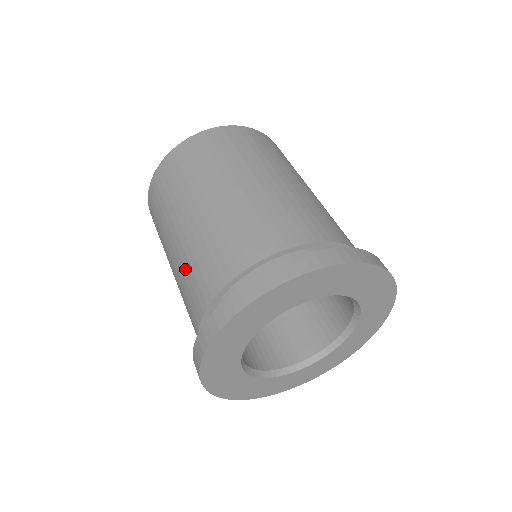
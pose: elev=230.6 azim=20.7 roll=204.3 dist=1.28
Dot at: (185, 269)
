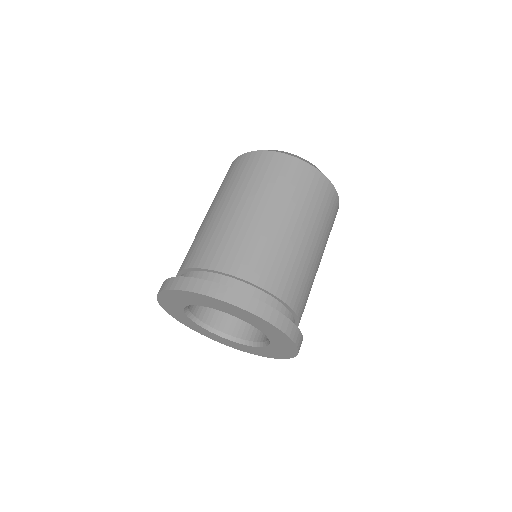
Dot at: occluded
